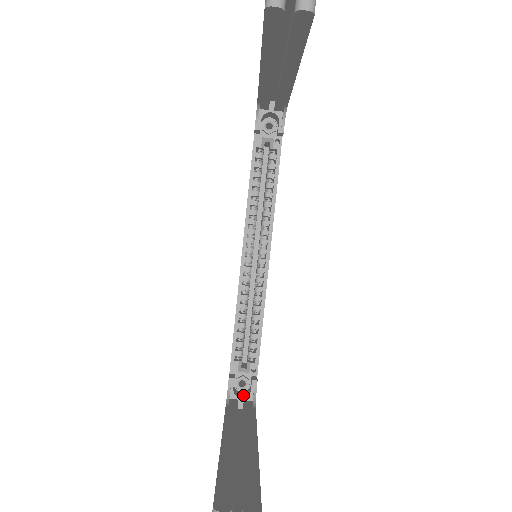
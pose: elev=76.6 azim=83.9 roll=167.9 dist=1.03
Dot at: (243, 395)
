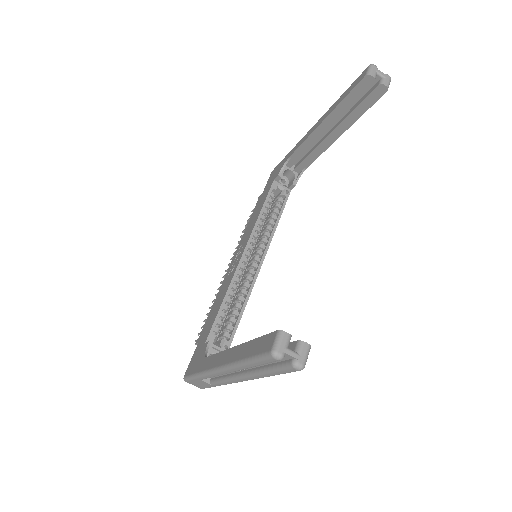
Dot at: occluded
